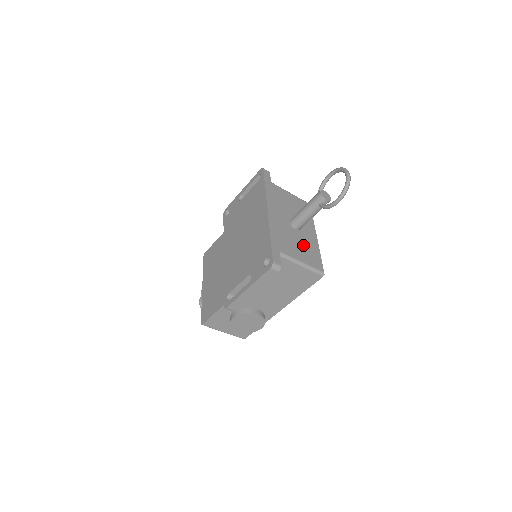
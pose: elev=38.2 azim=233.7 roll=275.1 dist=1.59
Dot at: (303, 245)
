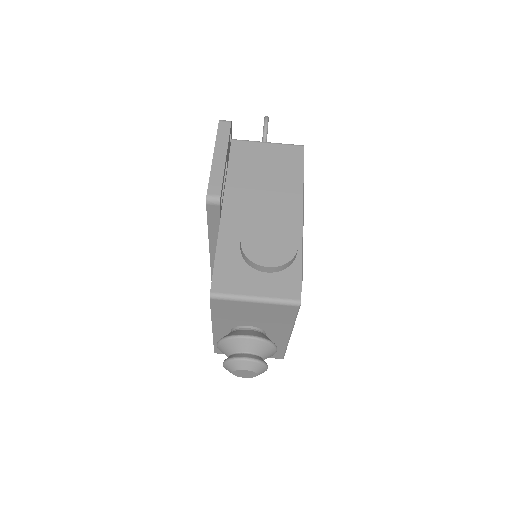
Dot at: occluded
